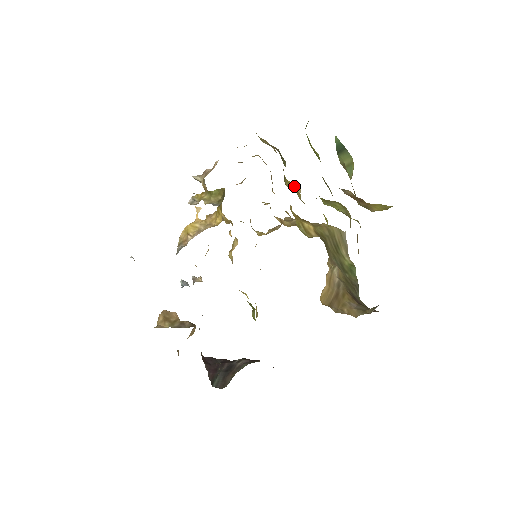
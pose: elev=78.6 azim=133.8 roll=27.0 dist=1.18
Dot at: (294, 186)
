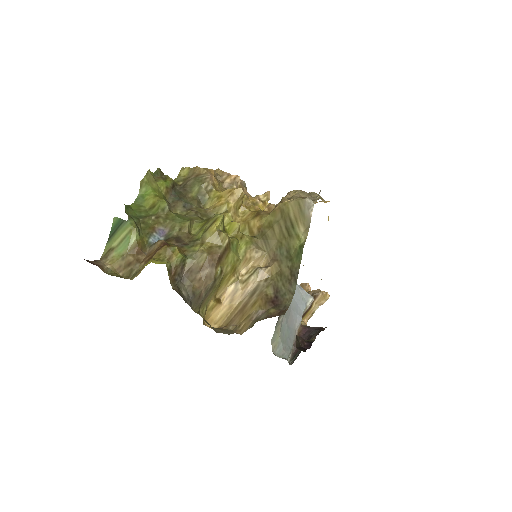
Dot at: (225, 195)
